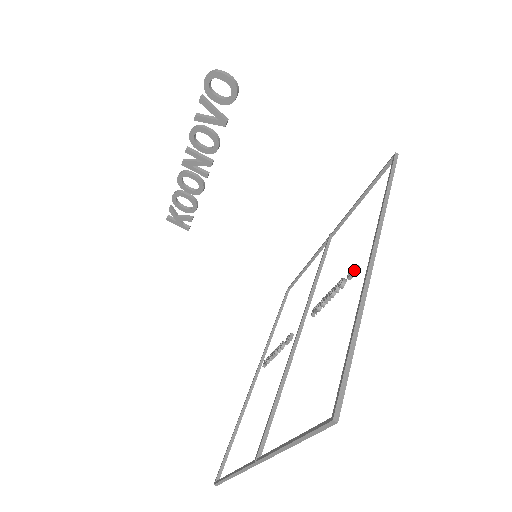
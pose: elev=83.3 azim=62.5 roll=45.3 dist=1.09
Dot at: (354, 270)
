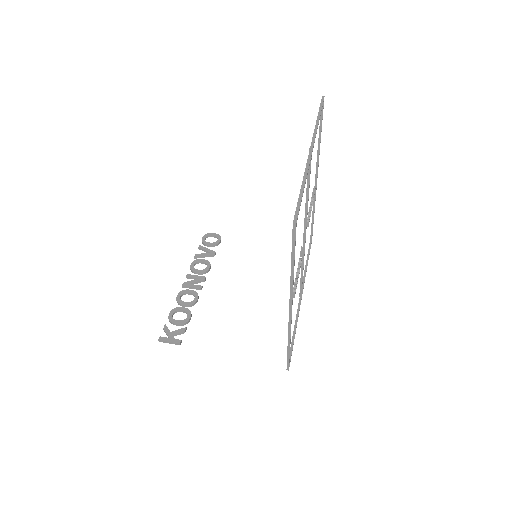
Dot at: (313, 188)
